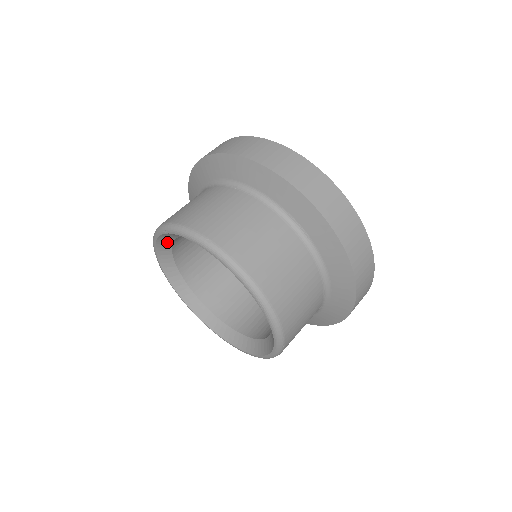
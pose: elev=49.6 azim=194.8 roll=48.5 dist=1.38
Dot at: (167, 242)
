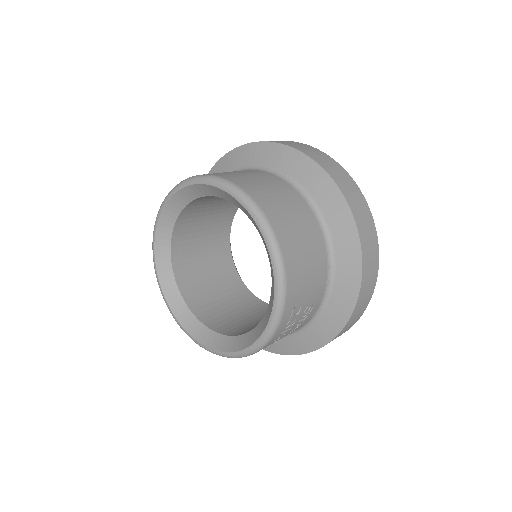
Dot at: (166, 234)
